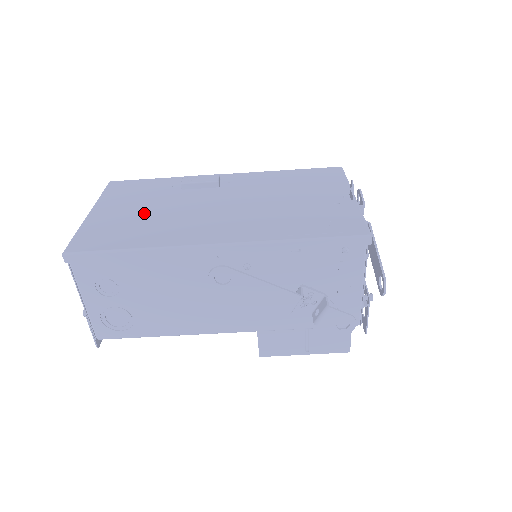
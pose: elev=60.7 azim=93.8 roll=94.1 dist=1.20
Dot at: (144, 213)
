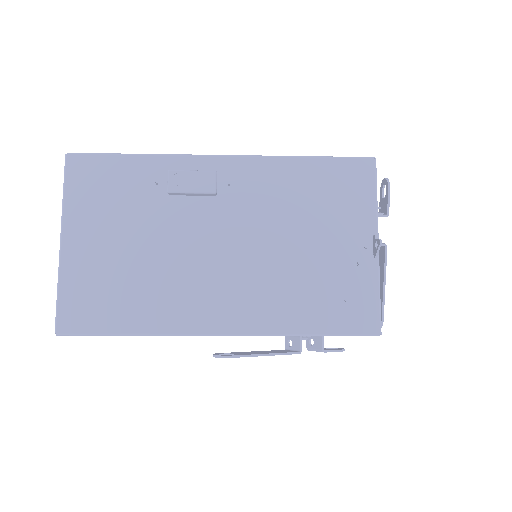
Dot at: (130, 254)
